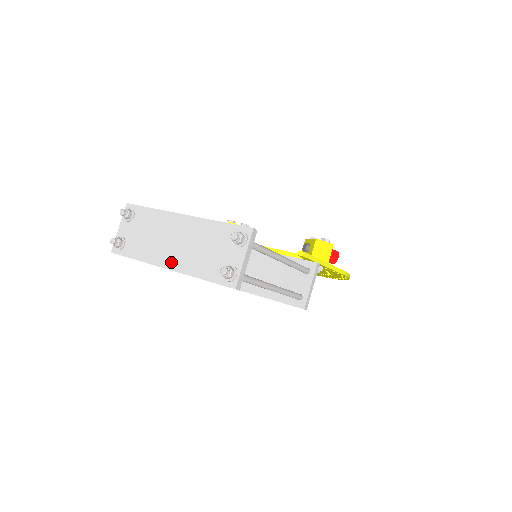
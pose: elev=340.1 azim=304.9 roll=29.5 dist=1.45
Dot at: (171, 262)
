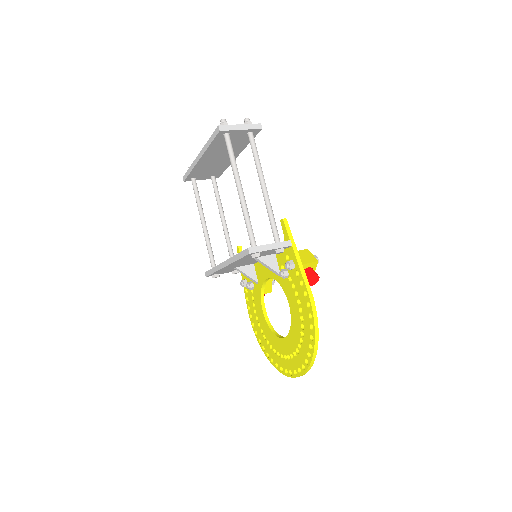
Dot at: occluded
